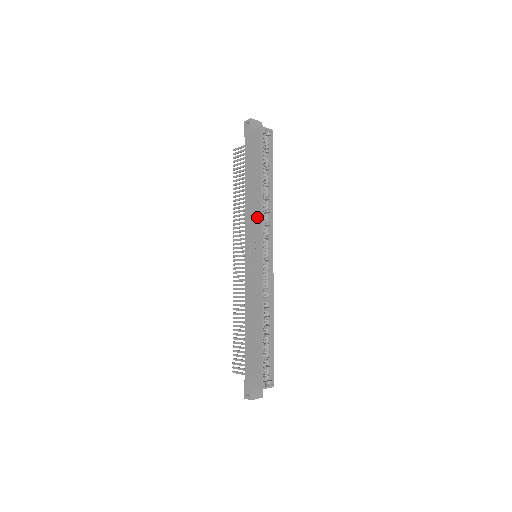
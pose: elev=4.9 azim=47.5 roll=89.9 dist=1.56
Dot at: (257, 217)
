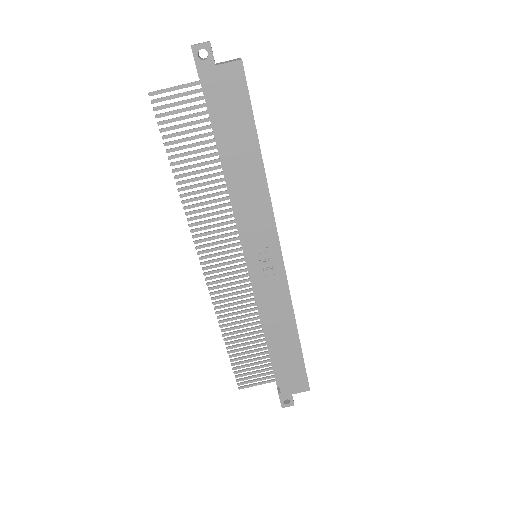
Dot at: (264, 209)
